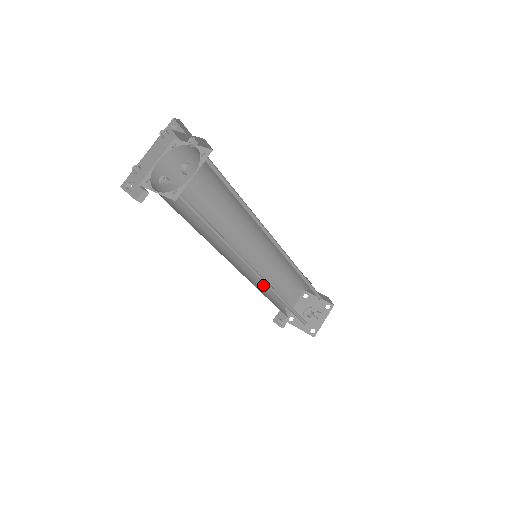
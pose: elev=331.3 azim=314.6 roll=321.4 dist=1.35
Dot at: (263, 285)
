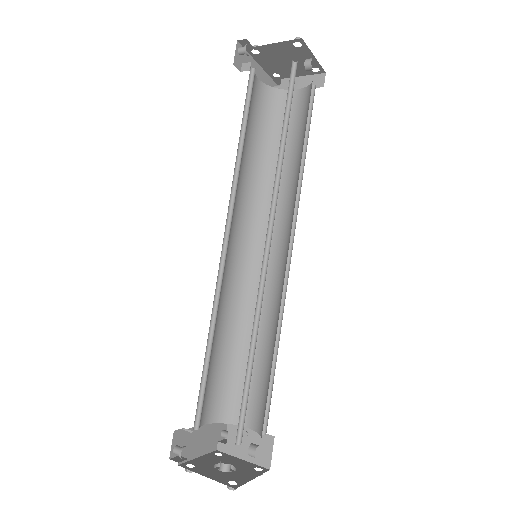
Dot at: (213, 337)
